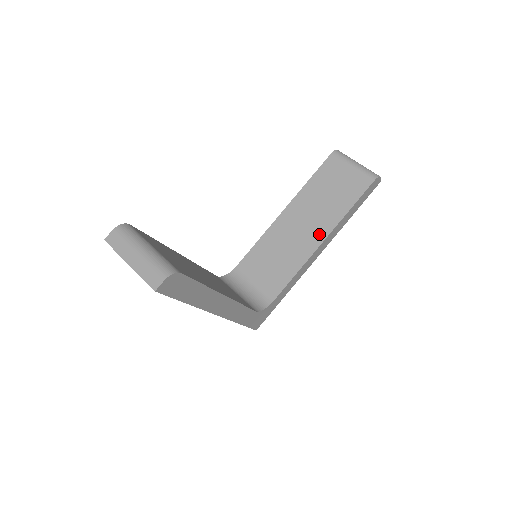
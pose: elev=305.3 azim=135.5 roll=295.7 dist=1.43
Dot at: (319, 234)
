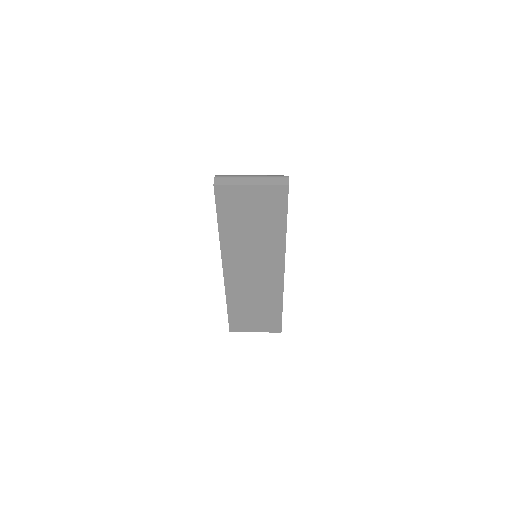
Dot at: occluded
